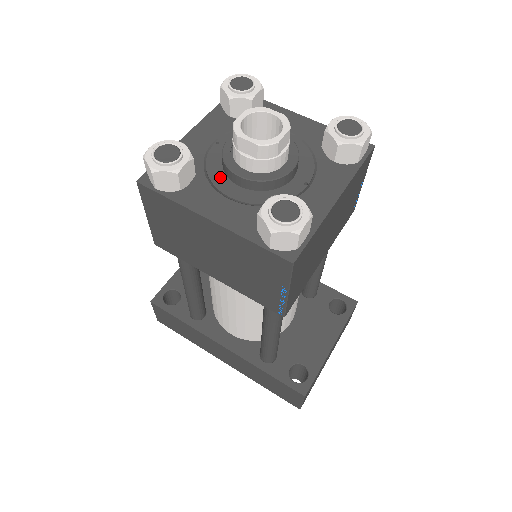
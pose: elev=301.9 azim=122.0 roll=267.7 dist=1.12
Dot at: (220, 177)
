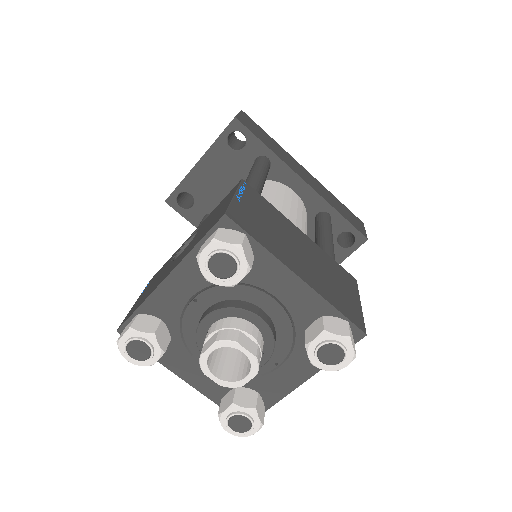
Dot at: (195, 342)
